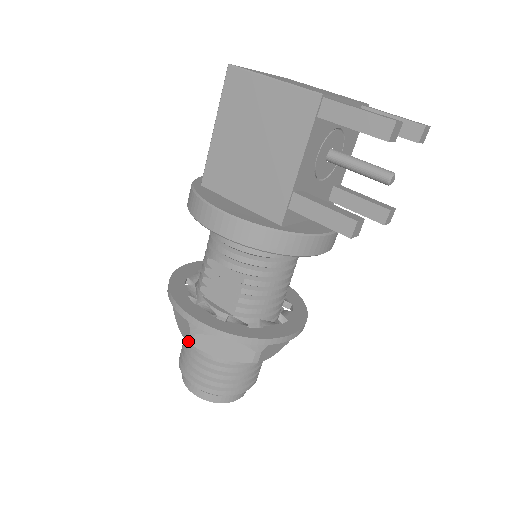
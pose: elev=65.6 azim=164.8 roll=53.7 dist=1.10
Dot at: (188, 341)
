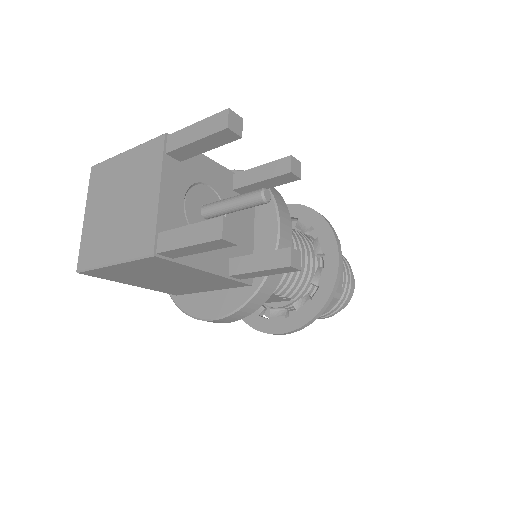
Dot at: occluded
